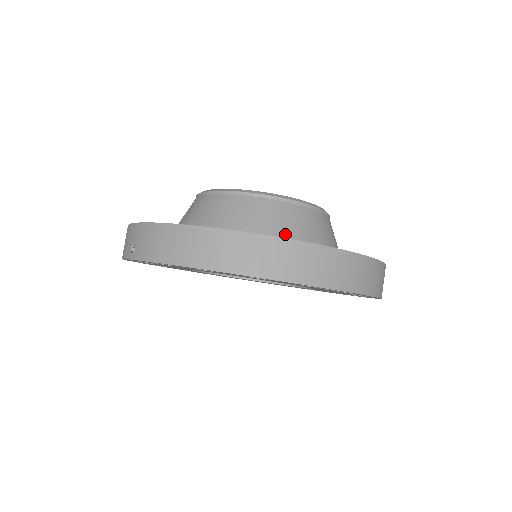
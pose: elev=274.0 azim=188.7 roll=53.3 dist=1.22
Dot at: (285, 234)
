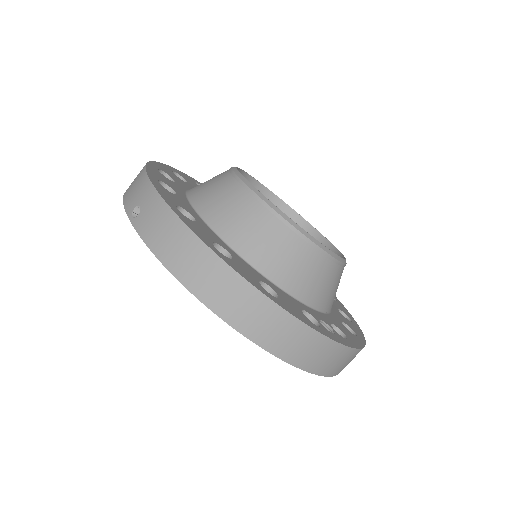
Dot at: (292, 282)
